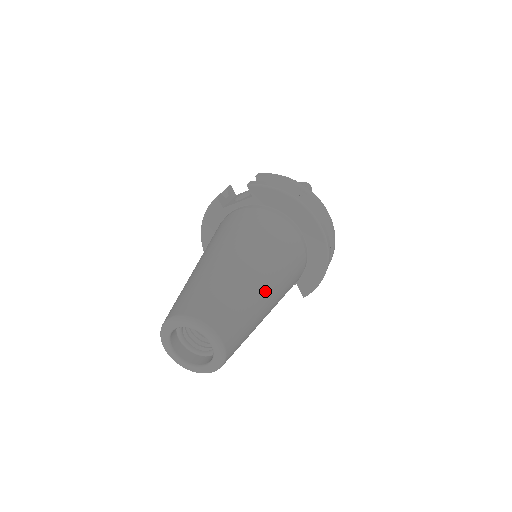
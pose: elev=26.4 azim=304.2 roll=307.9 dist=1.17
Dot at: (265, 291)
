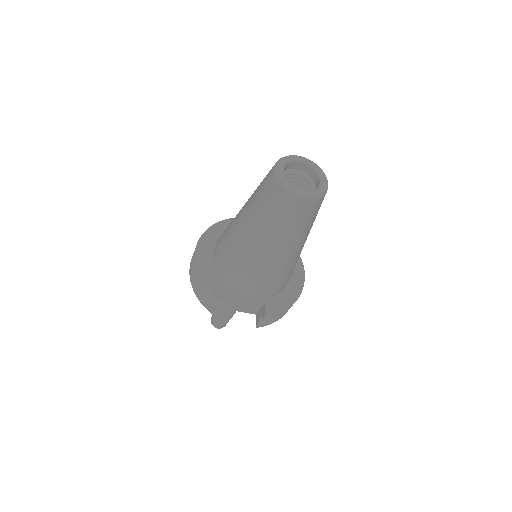
Dot at: occluded
